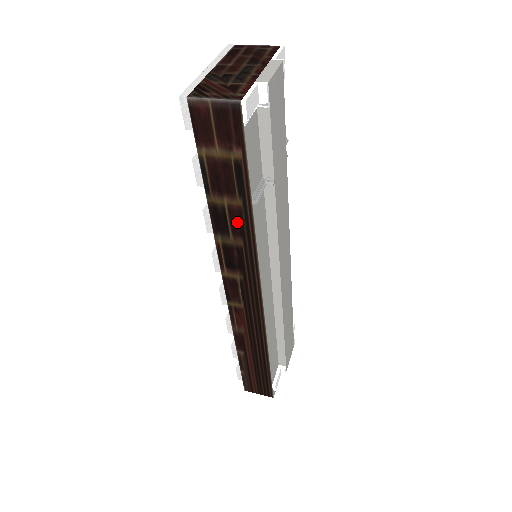
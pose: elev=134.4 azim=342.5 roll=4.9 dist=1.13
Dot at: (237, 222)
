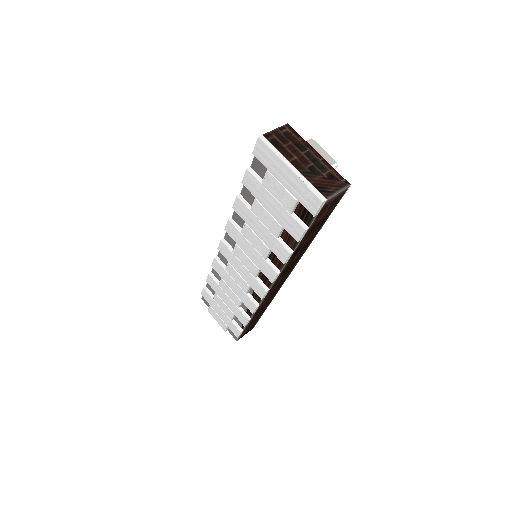
Dot at: (305, 246)
